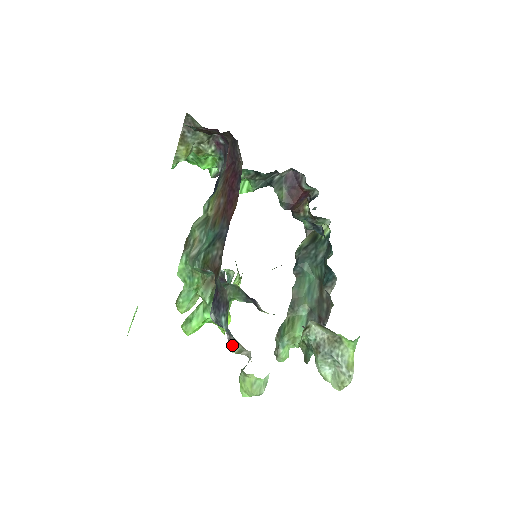
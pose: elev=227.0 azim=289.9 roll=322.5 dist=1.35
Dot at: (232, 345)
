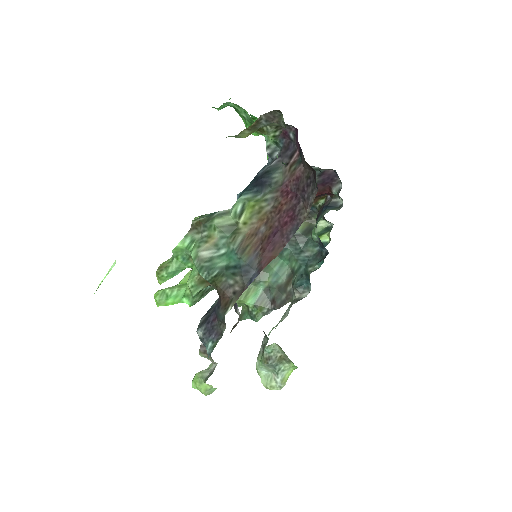
Dot at: (203, 352)
